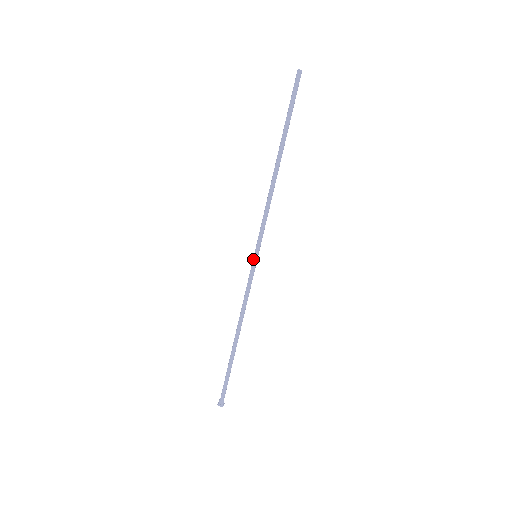
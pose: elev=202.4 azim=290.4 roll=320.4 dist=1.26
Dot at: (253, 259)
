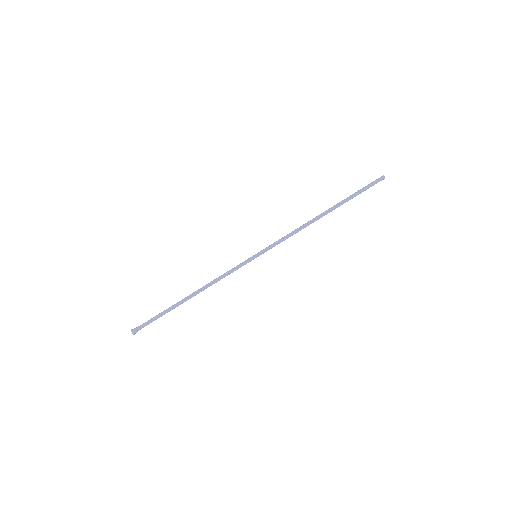
Dot at: (253, 256)
